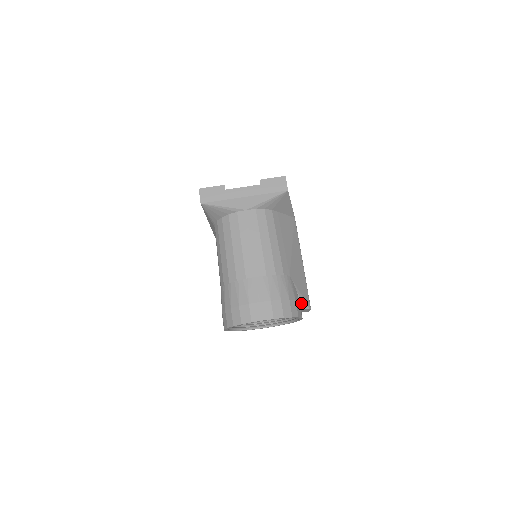
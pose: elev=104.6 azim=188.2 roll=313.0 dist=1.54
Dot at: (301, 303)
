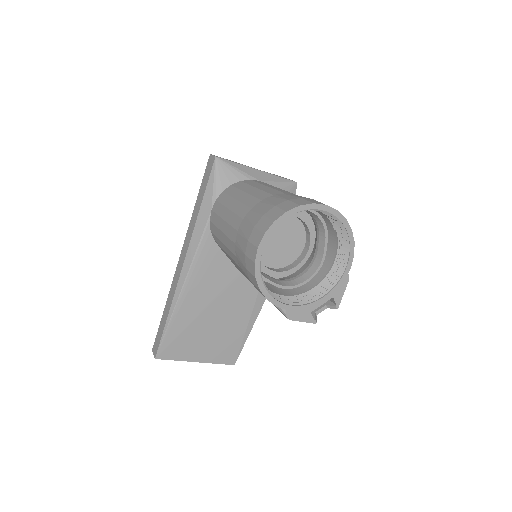
Dot at: occluded
